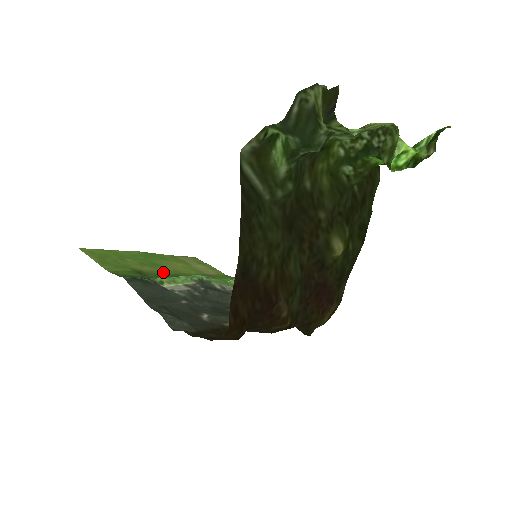
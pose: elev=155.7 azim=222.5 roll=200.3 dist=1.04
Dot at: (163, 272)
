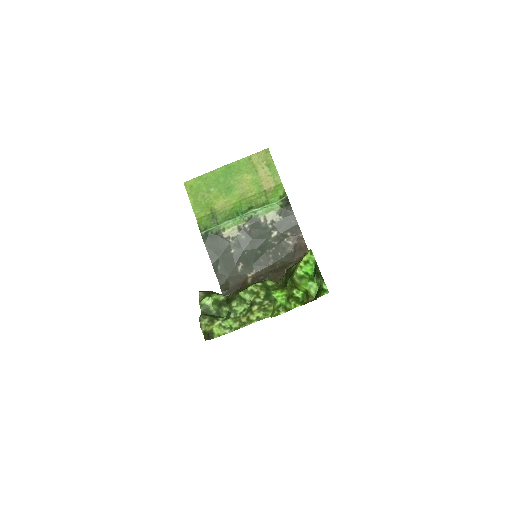
Dot at: (231, 203)
